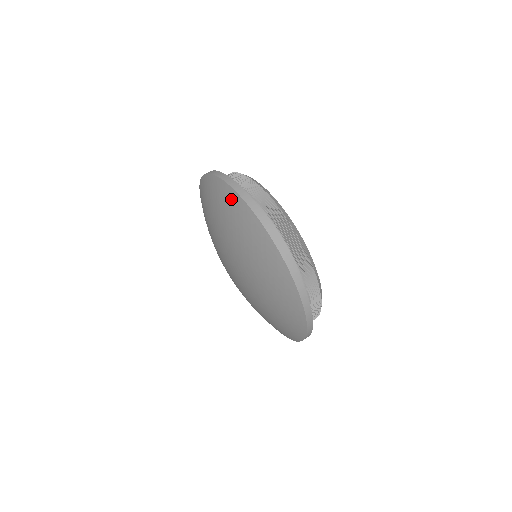
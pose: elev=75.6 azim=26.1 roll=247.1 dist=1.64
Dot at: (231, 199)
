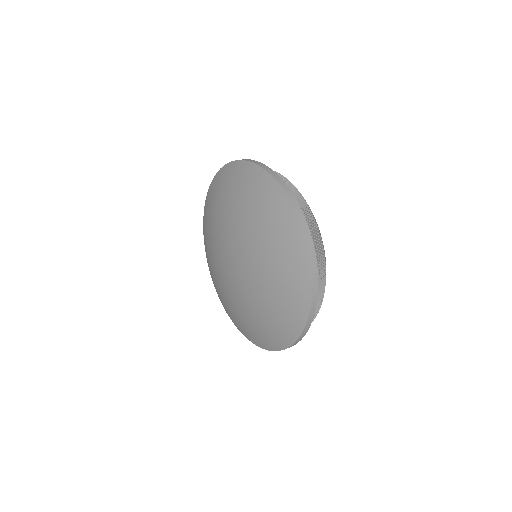
Dot at: (223, 175)
